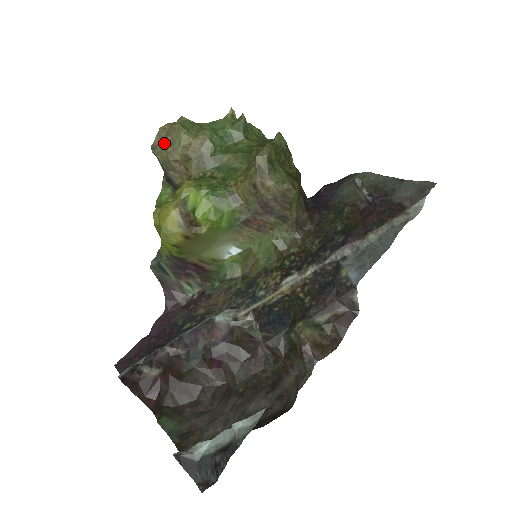
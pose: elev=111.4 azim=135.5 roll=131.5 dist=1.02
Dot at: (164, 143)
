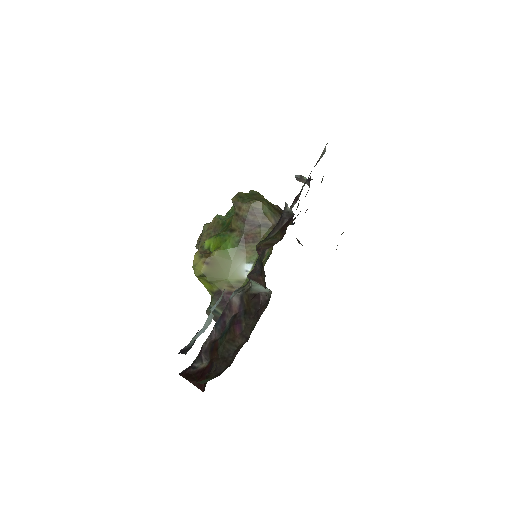
Dot at: occluded
